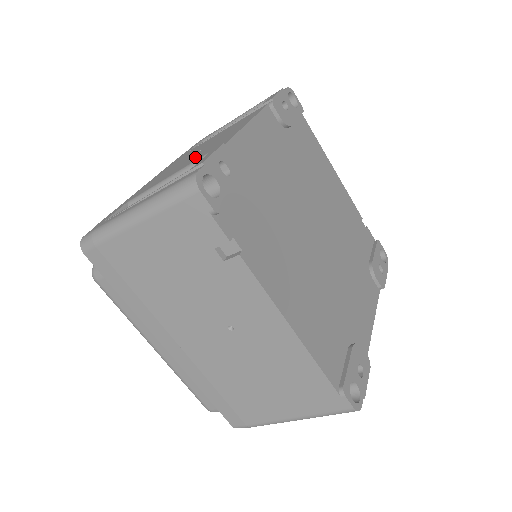
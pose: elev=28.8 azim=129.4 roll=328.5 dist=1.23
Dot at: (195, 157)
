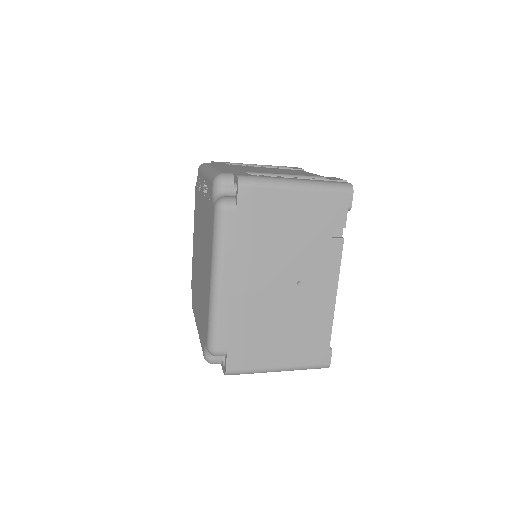
Dot at: (289, 173)
